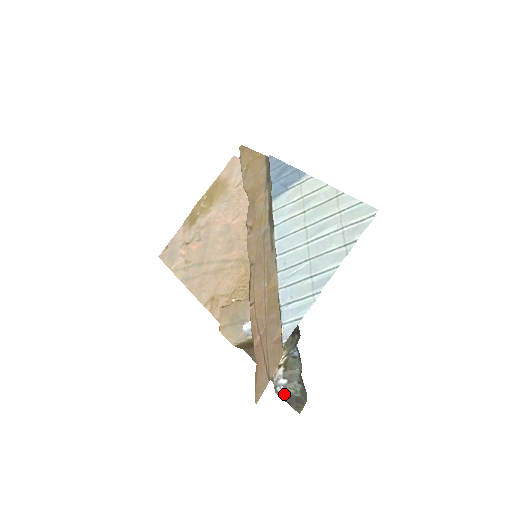
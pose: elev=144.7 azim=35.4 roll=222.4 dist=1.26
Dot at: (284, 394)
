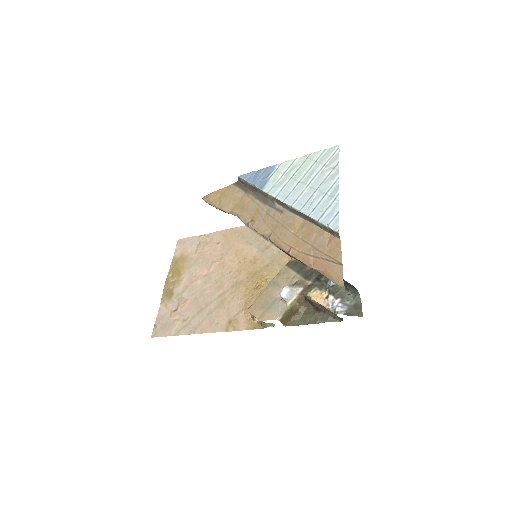
Dot at: (344, 309)
